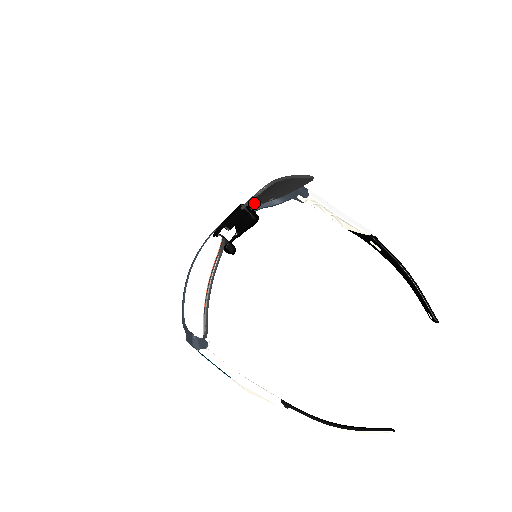
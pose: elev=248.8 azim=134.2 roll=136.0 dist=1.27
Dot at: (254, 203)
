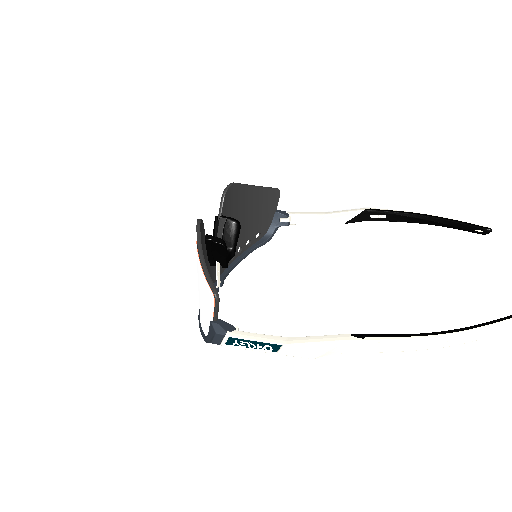
Dot at: occluded
